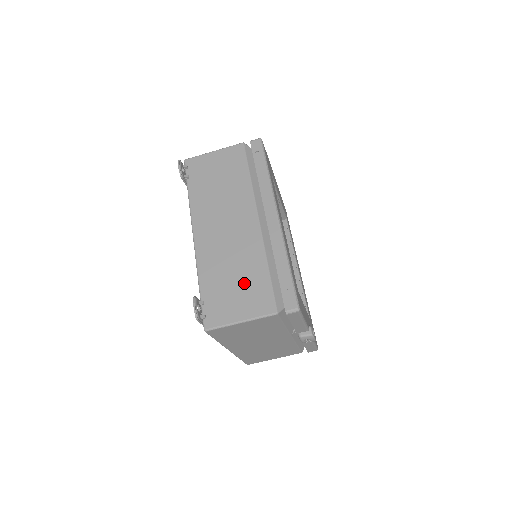
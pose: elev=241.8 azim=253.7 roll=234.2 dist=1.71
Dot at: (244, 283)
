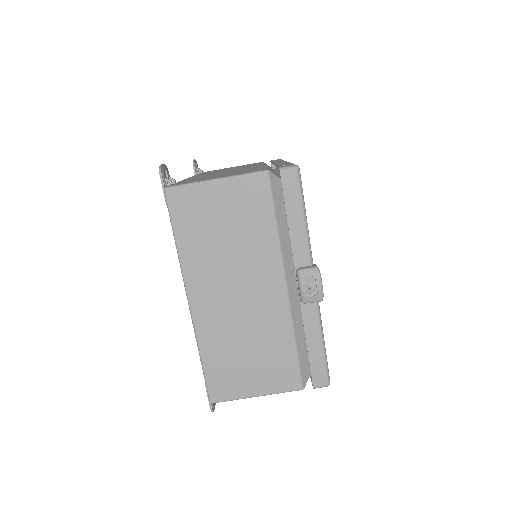
Dot at: occluded
